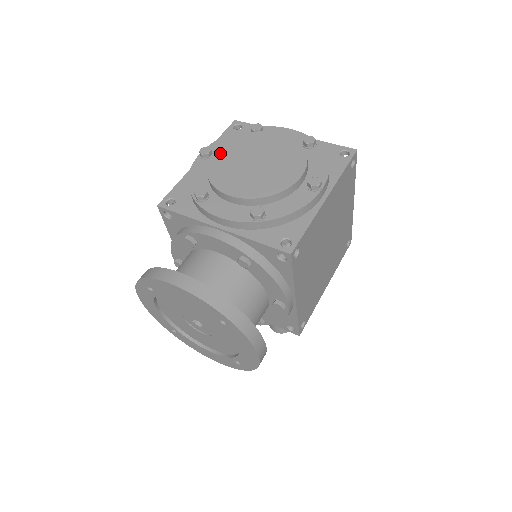
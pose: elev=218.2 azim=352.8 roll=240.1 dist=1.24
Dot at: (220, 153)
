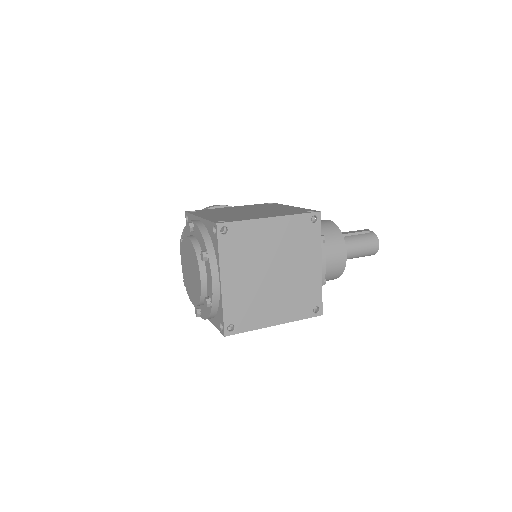
Dot at: (187, 242)
